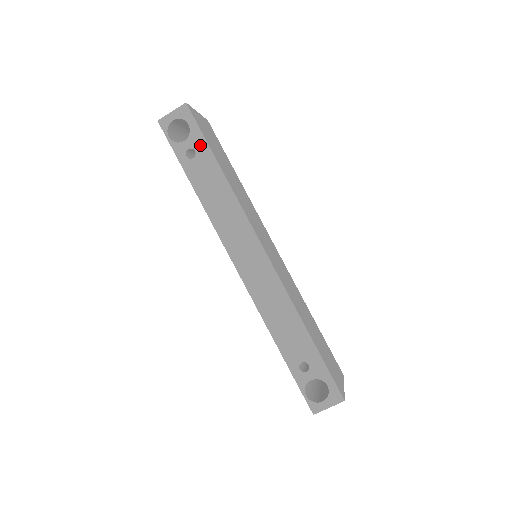
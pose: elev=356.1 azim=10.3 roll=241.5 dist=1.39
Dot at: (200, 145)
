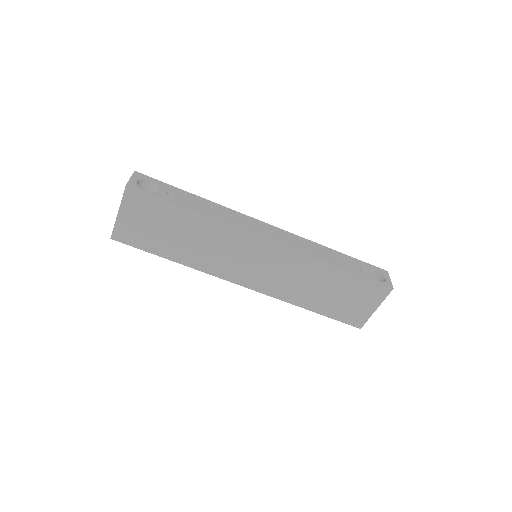
Dot at: (170, 188)
